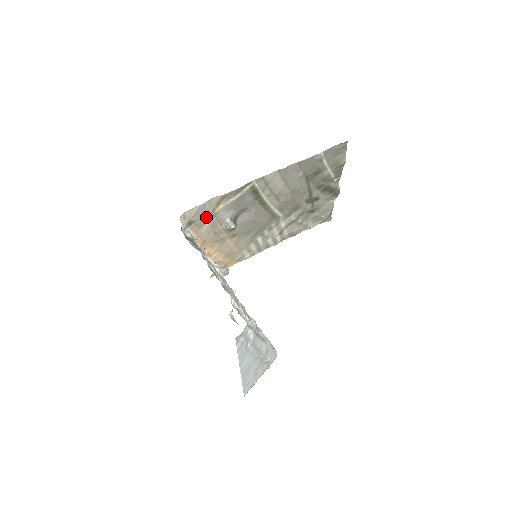
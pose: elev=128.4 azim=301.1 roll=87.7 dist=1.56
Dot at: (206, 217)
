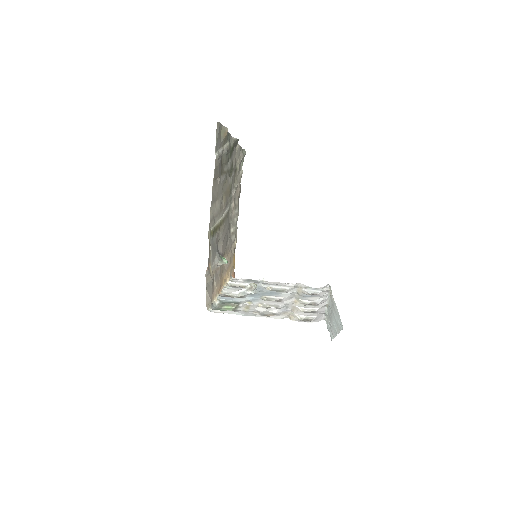
Dot at: (212, 283)
